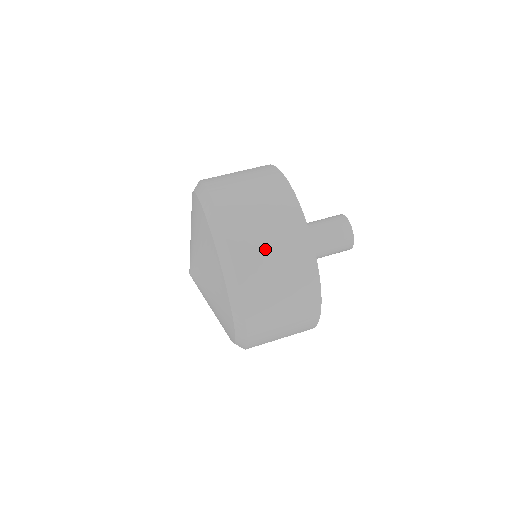
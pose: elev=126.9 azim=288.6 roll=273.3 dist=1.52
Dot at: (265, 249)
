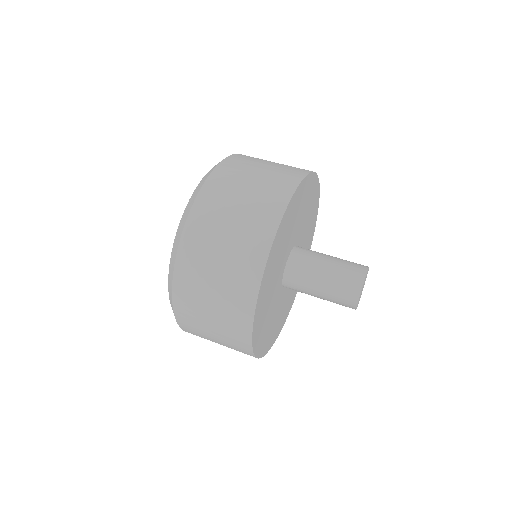
Dot at: (248, 176)
